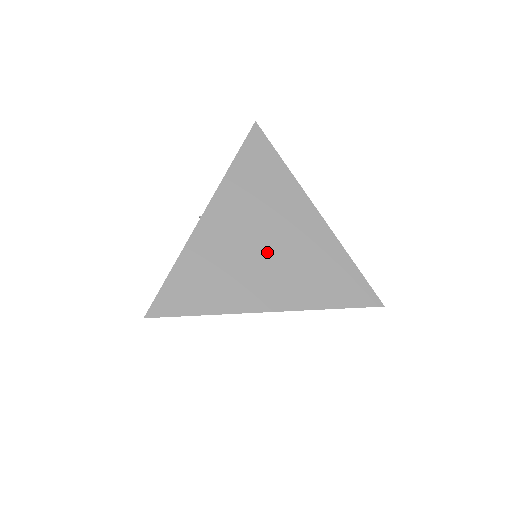
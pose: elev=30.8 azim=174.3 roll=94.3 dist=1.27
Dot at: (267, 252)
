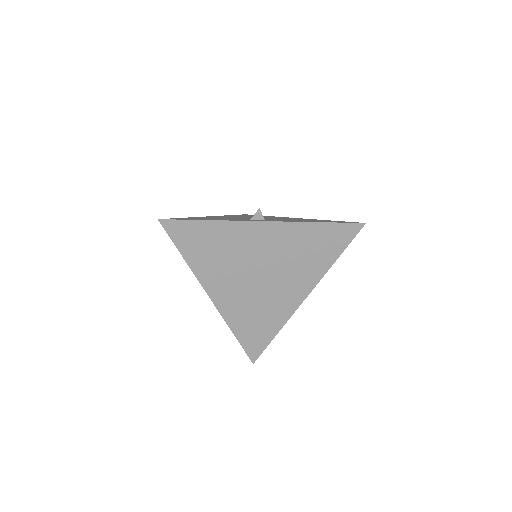
Dot at: (267, 277)
